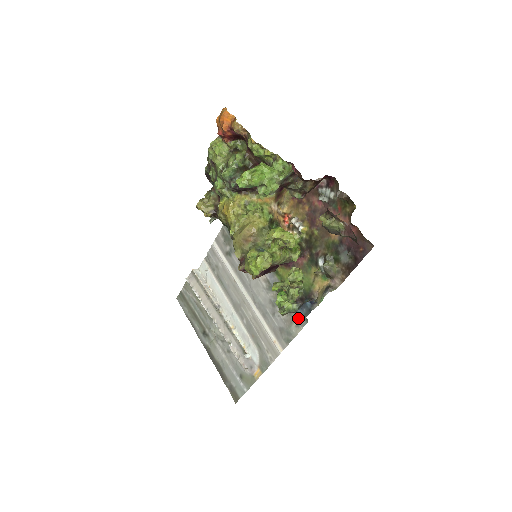
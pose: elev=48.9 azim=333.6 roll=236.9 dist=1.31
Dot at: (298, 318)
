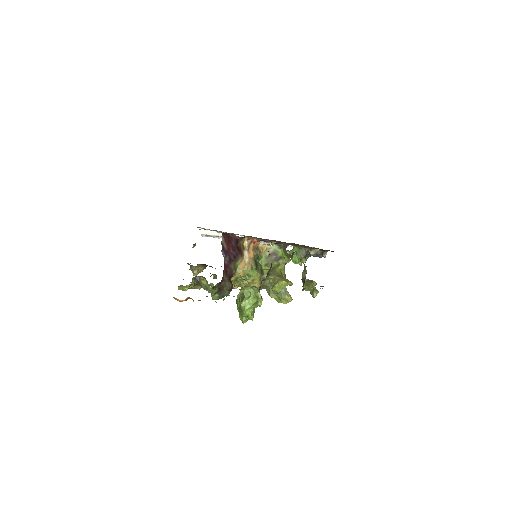
Dot at: occluded
